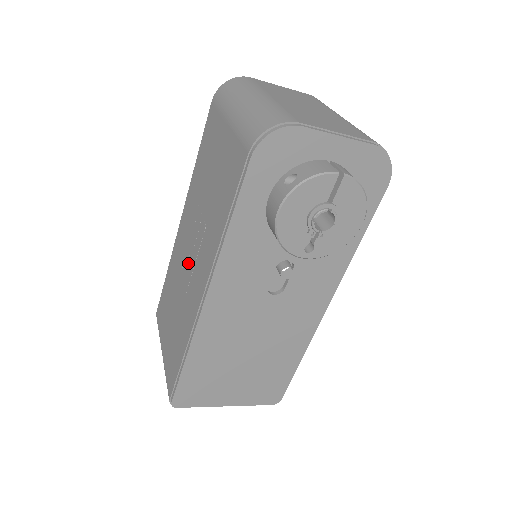
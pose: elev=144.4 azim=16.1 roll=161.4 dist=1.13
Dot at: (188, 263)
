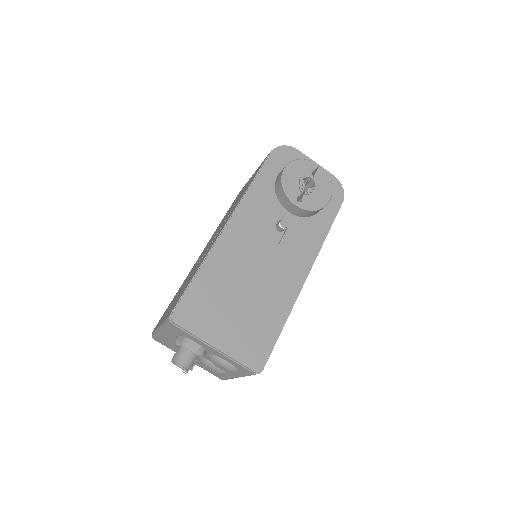
Dot at: occluded
